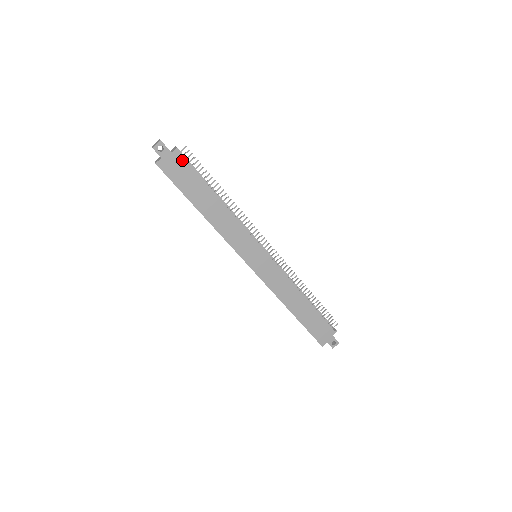
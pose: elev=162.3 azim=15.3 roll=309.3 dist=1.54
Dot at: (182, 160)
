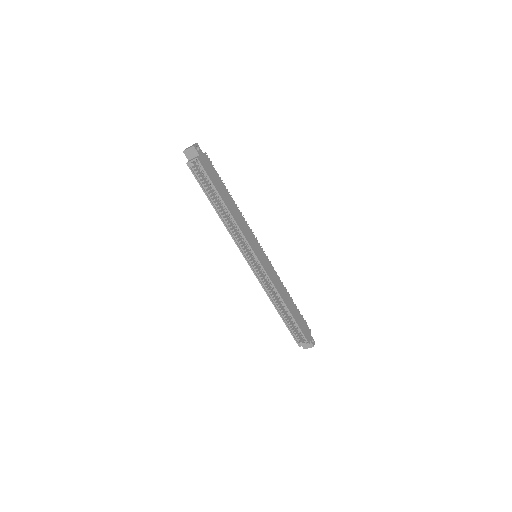
Dot at: (210, 162)
